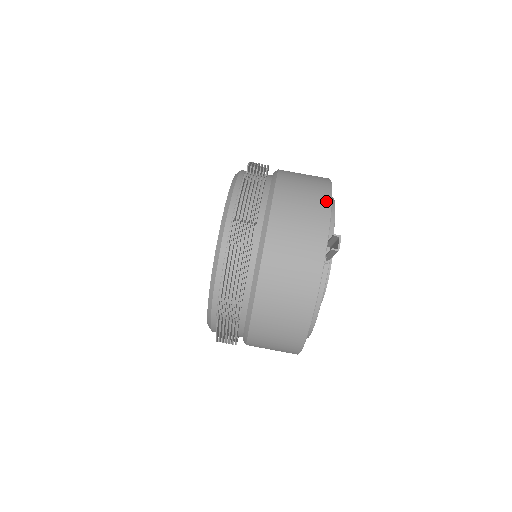
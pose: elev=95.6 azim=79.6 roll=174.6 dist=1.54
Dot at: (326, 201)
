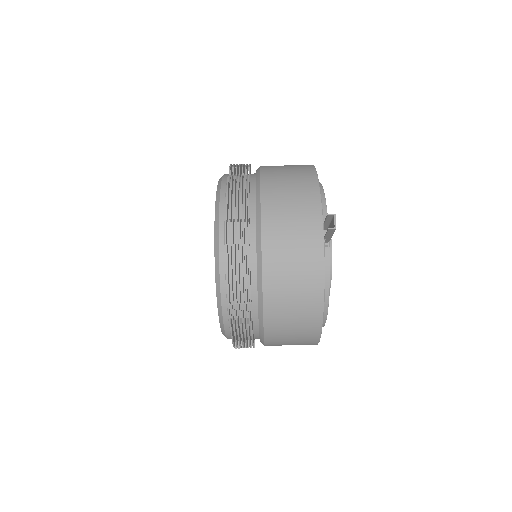
Dot at: (313, 185)
